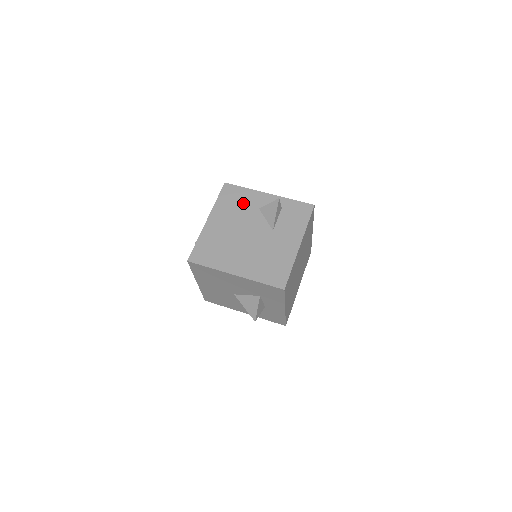
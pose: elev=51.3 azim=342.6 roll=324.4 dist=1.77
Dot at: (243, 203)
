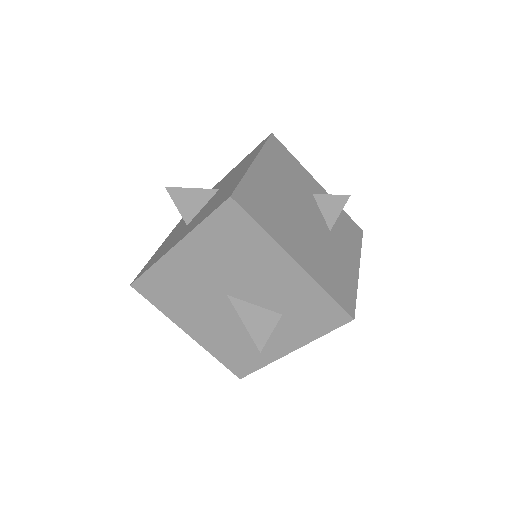
Dot at: (295, 173)
